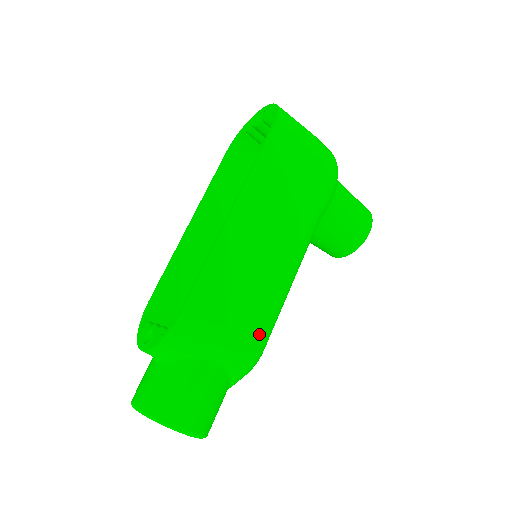
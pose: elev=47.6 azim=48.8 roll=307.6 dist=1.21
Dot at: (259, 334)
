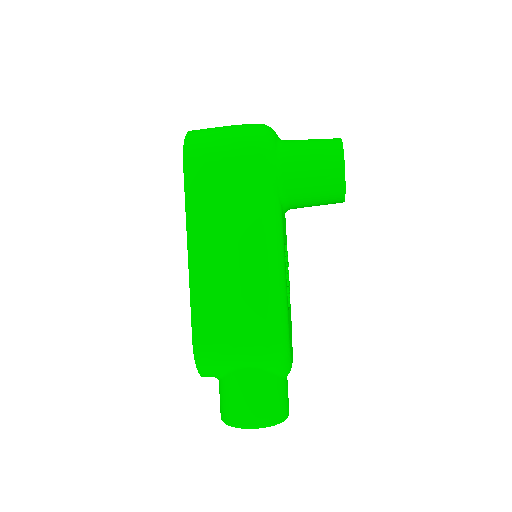
Dot at: (265, 330)
